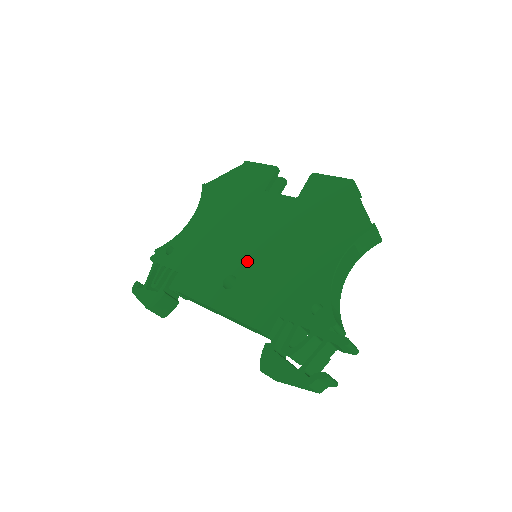
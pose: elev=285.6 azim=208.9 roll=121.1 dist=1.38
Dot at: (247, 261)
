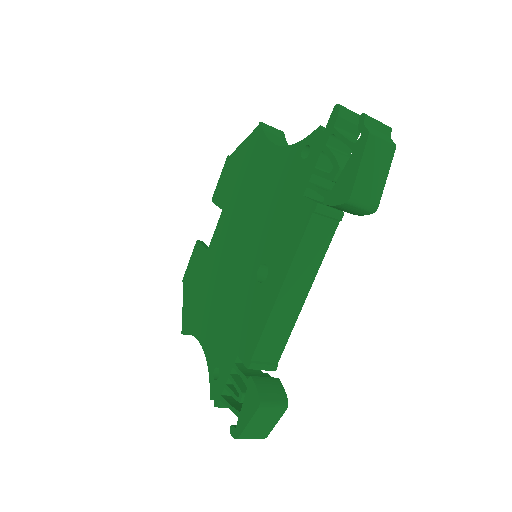
Dot at: (251, 254)
